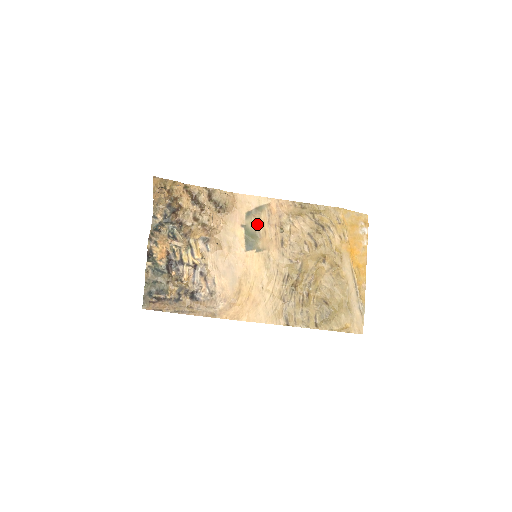
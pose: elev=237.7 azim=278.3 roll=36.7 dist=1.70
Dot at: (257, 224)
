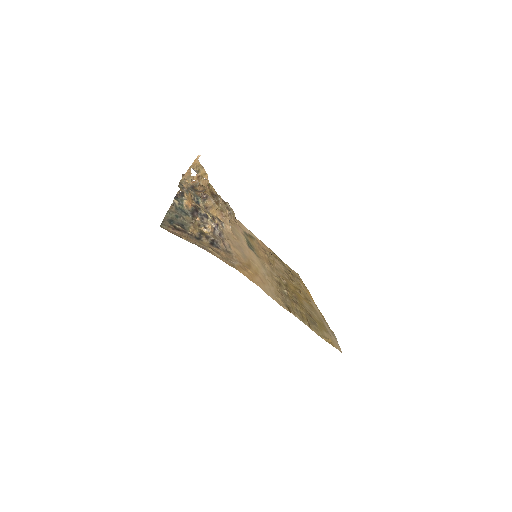
Dot at: (252, 242)
